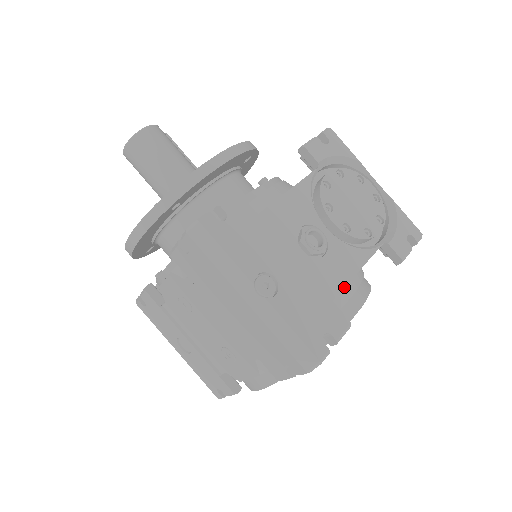
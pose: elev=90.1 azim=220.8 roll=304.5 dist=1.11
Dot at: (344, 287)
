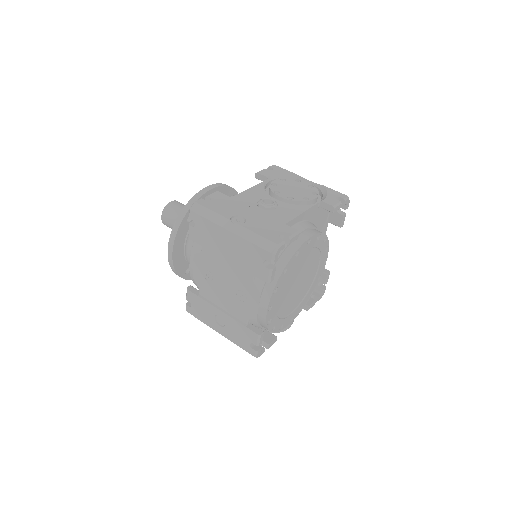
Dot at: (292, 219)
